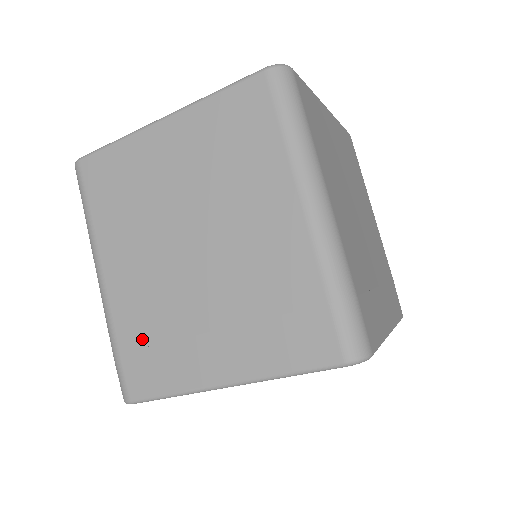
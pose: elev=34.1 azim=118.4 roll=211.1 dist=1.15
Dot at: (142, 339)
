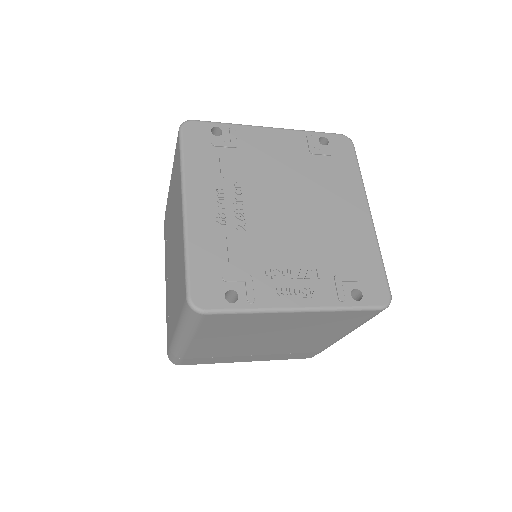
Dot at: (205, 357)
